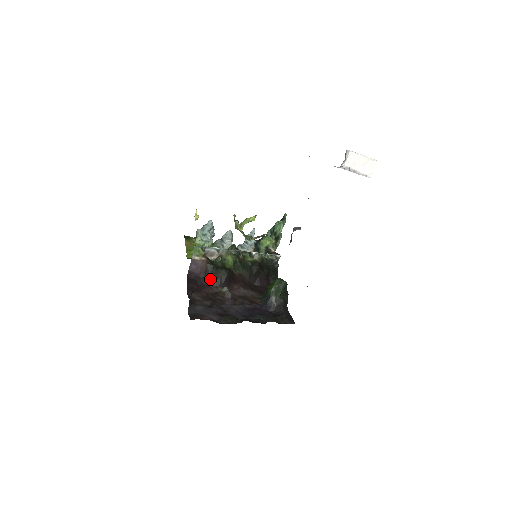
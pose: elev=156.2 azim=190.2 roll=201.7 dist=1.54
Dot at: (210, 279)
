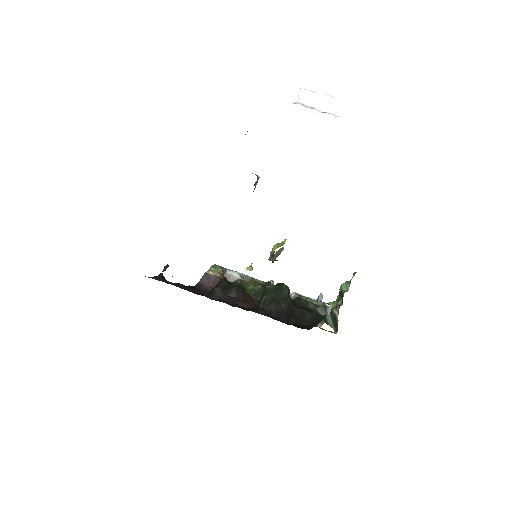
Dot at: occluded
